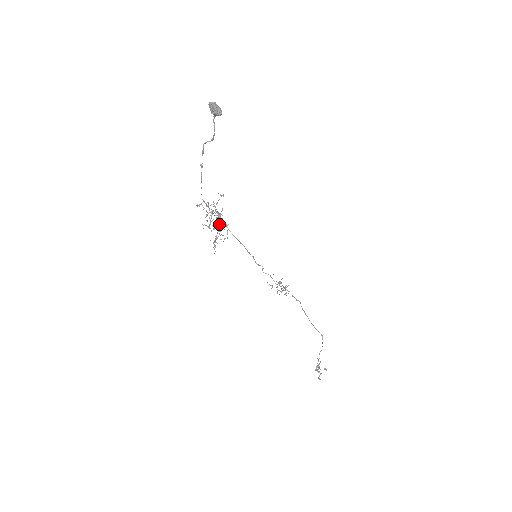
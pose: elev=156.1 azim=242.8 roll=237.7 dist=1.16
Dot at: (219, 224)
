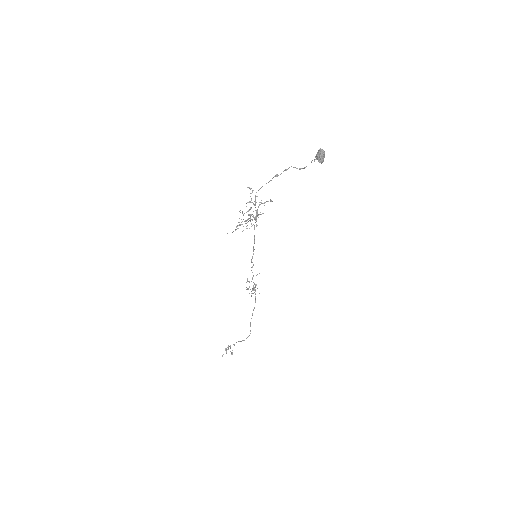
Dot at: (252, 214)
